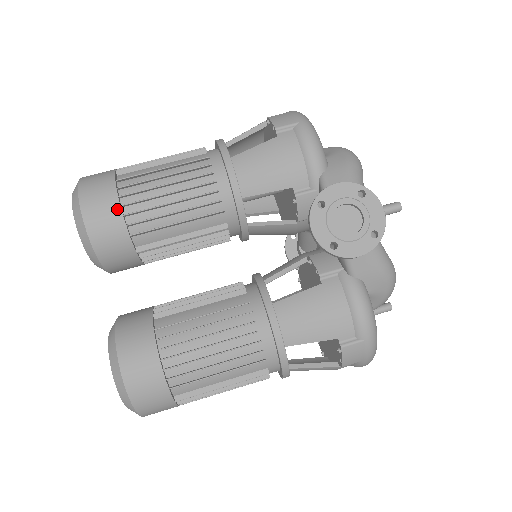
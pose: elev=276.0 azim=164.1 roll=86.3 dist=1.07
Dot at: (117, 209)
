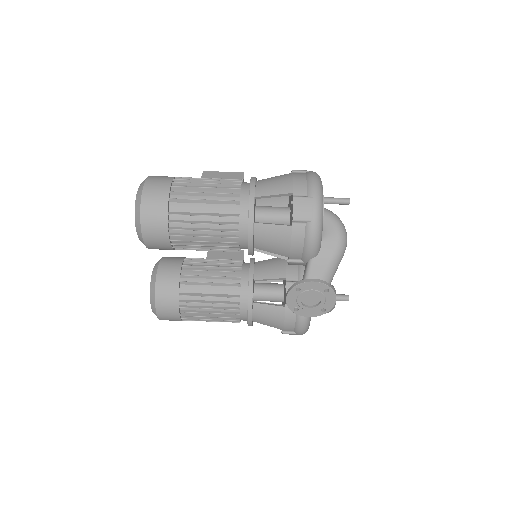
Dot at: (166, 237)
